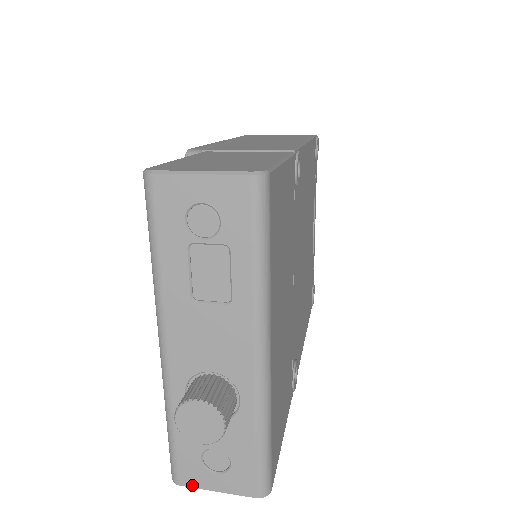
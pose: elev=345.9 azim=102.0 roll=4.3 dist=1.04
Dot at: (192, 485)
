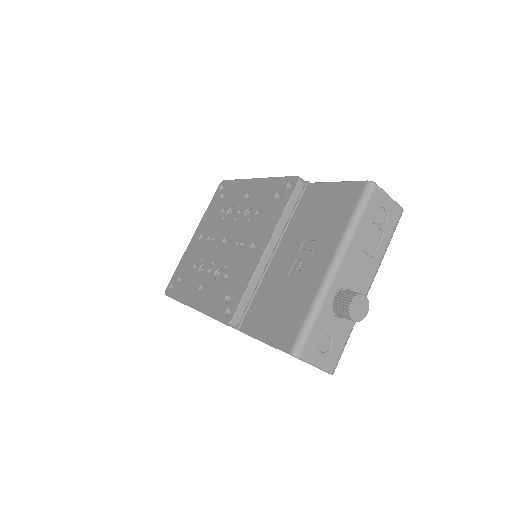
Dot at: (306, 359)
